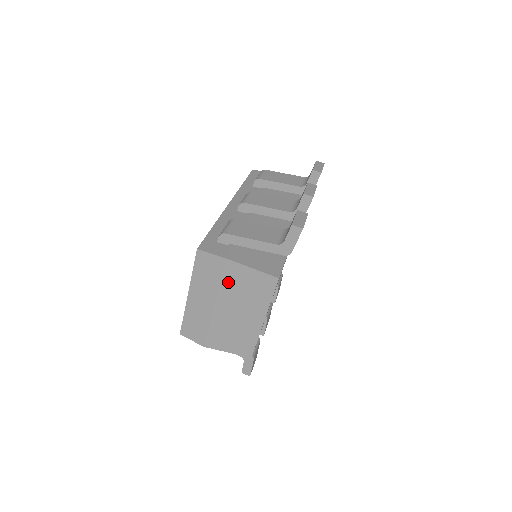
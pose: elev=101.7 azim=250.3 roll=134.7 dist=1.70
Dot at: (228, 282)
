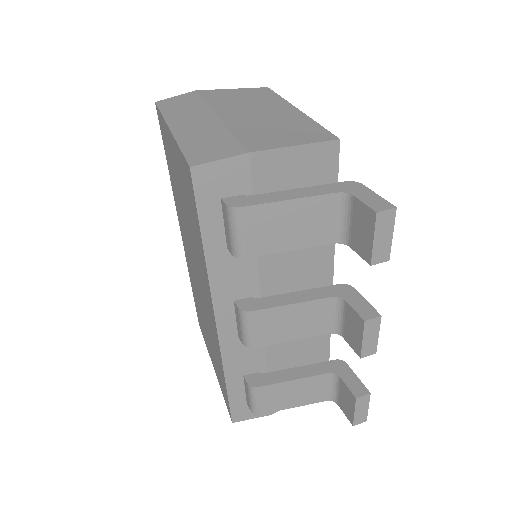
Dot at: (215, 100)
